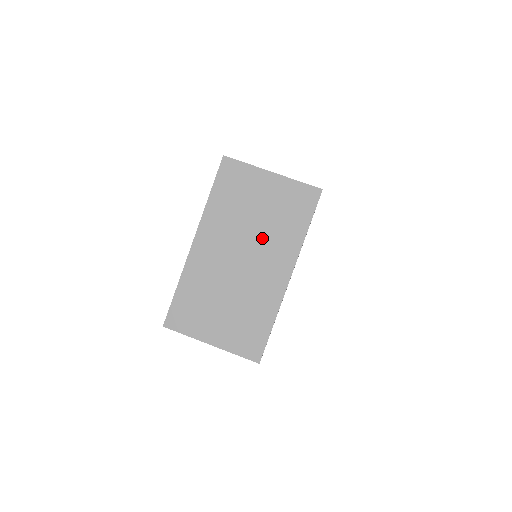
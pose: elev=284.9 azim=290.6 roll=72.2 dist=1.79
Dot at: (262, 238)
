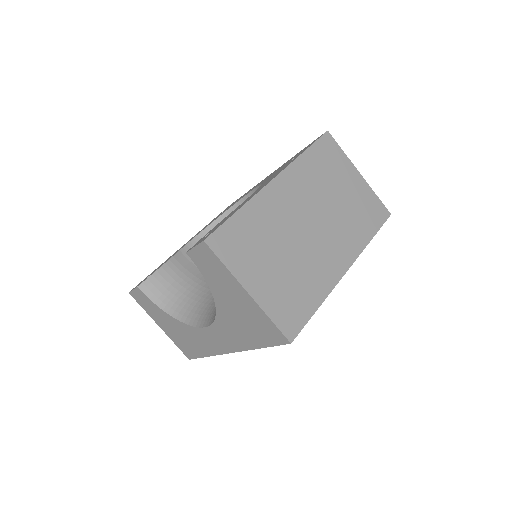
Dot at: (335, 219)
